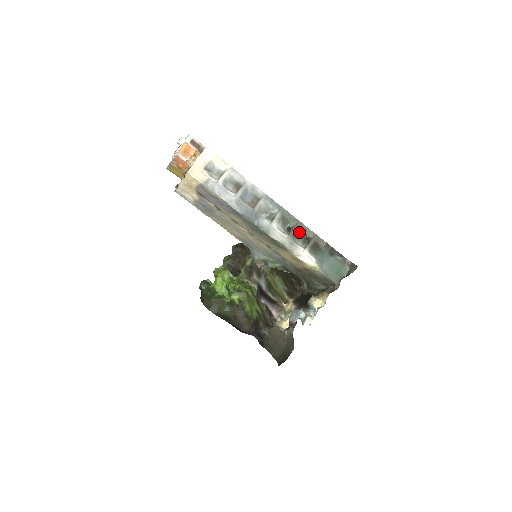
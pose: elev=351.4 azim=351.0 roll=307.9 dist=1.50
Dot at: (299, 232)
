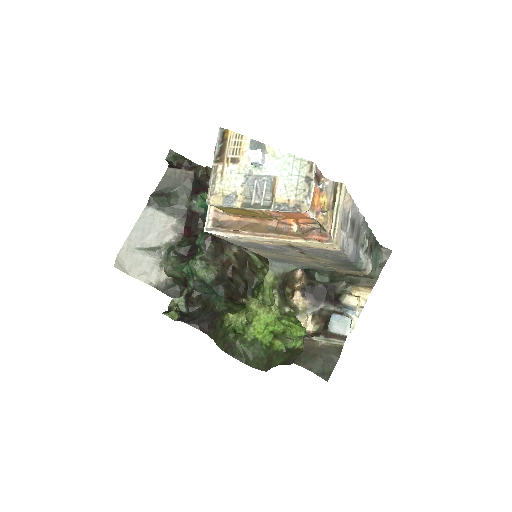
Dot at: (369, 243)
